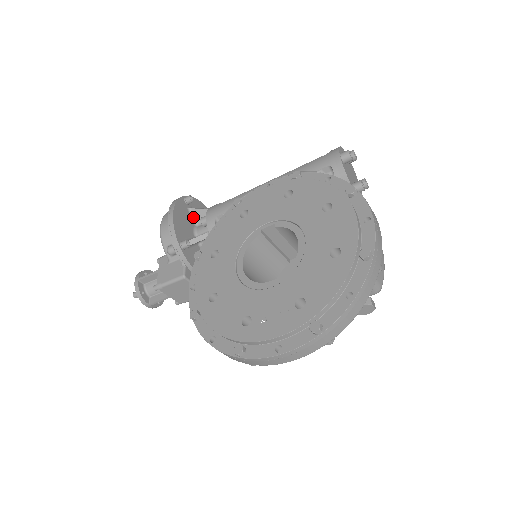
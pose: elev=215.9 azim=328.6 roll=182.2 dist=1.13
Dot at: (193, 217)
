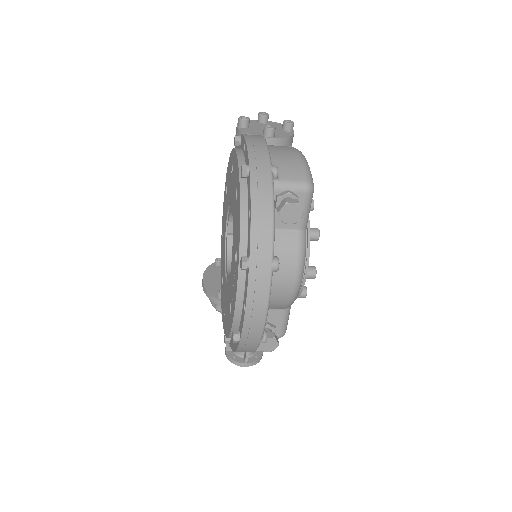
Dot at: occluded
